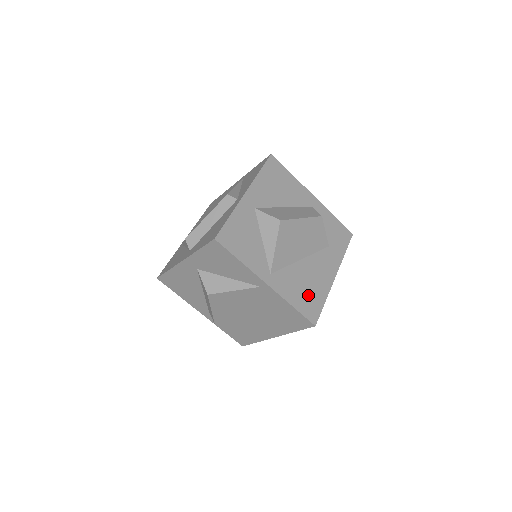
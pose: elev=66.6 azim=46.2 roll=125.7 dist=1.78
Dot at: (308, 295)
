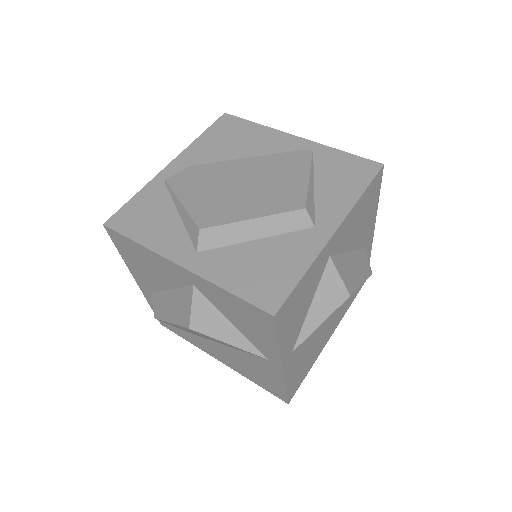
Dot at: (303, 368)
